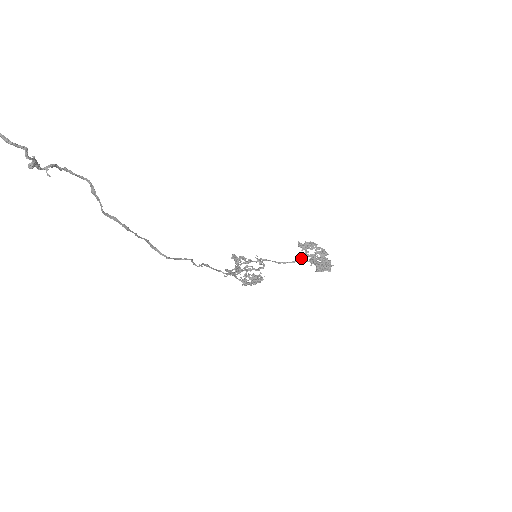
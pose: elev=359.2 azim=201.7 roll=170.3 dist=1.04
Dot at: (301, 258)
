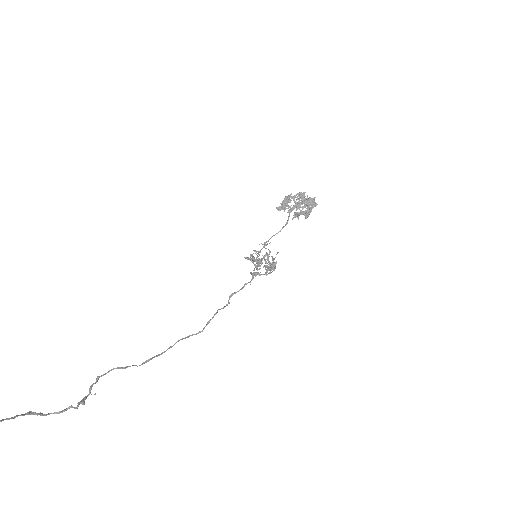
Dot at: (289, 216)
